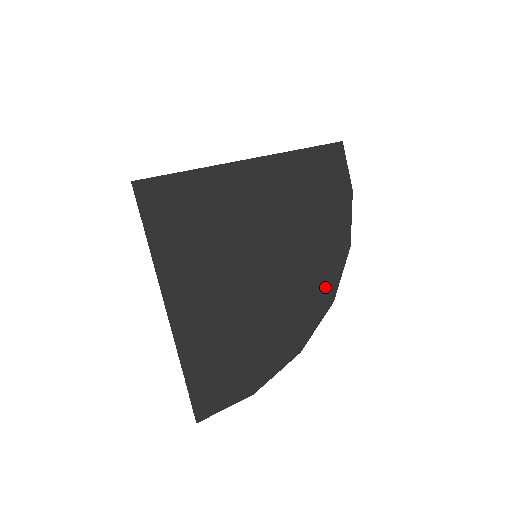
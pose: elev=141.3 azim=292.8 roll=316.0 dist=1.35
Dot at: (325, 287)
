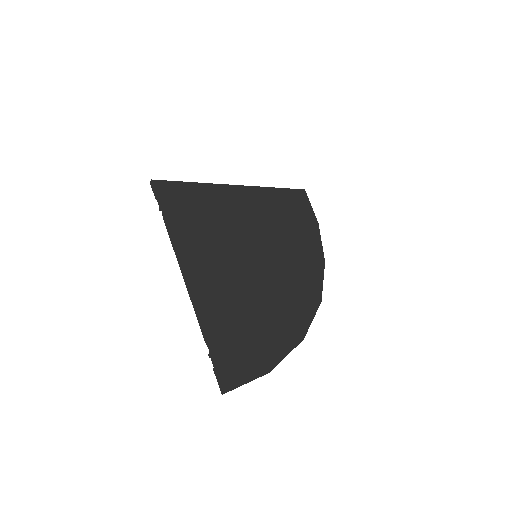
Dot at: (313, 289)
